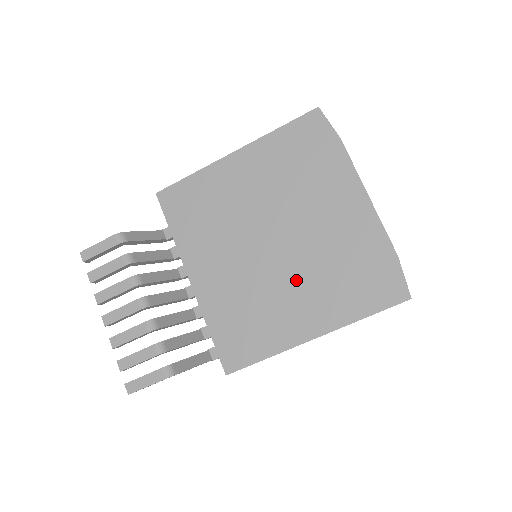
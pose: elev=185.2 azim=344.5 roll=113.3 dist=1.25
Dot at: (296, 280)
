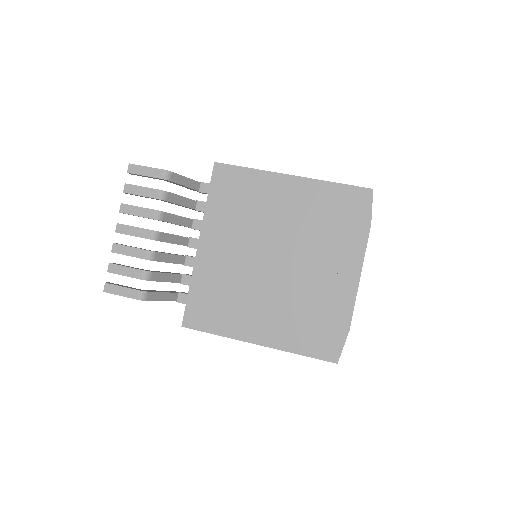
Dot at: (272, 298)
